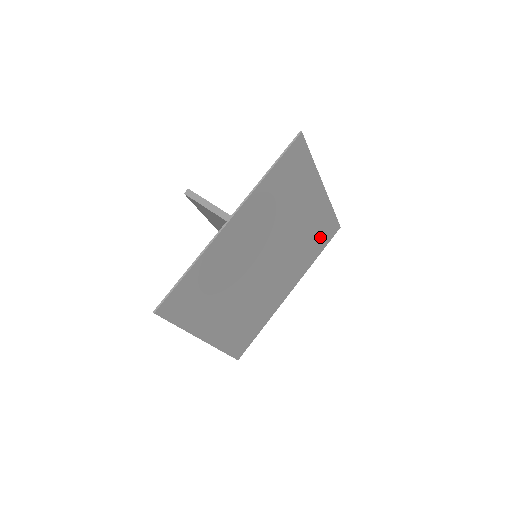
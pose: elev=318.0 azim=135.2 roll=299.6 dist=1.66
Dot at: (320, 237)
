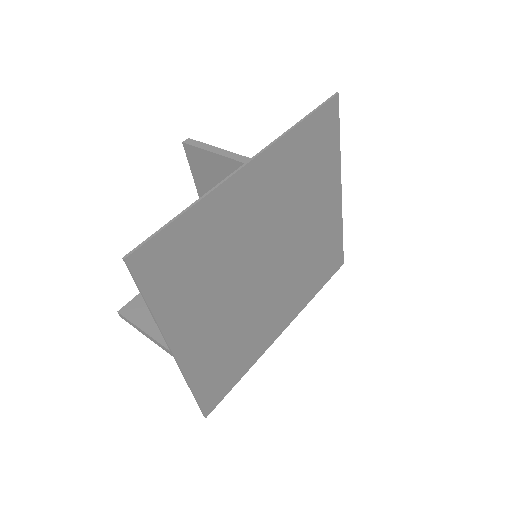
Dot at: (325, 264)
